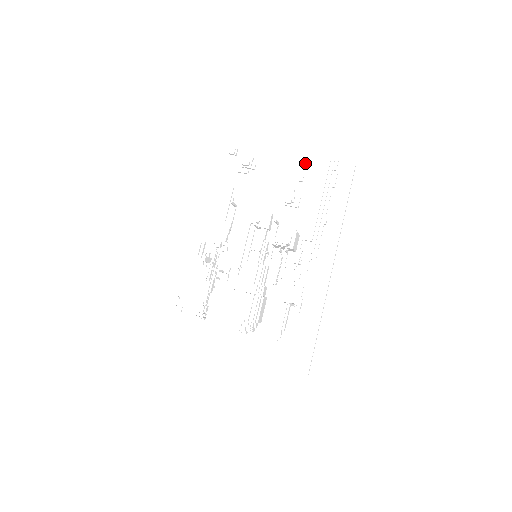
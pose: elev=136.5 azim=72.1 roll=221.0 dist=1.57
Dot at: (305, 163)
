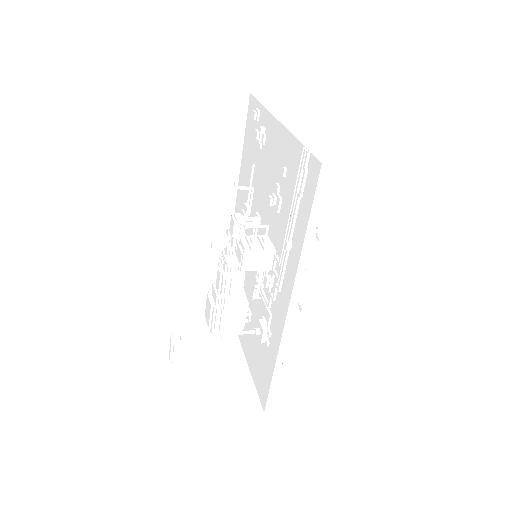
Dot at: (290, 148)
